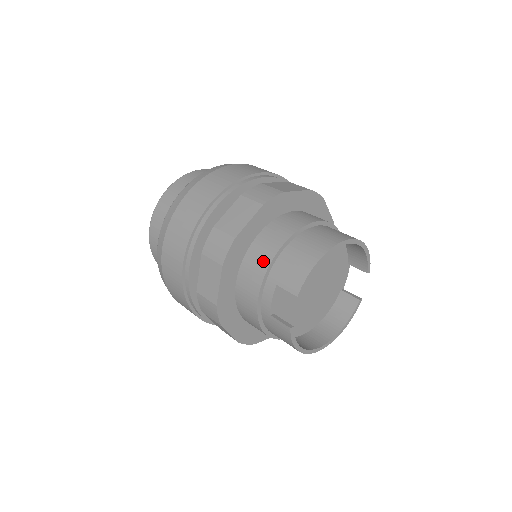
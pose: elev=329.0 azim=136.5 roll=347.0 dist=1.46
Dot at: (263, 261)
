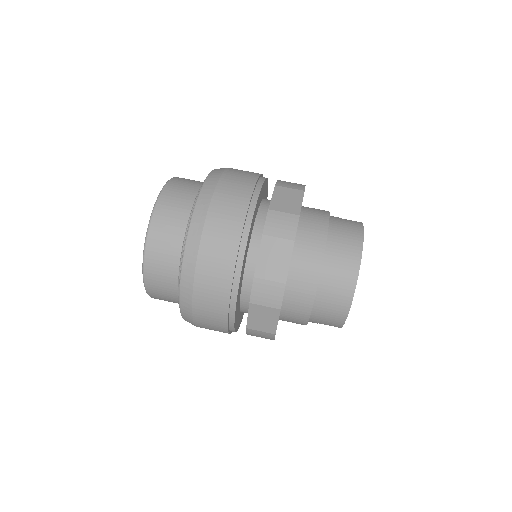
Dot at: (300, 321)
